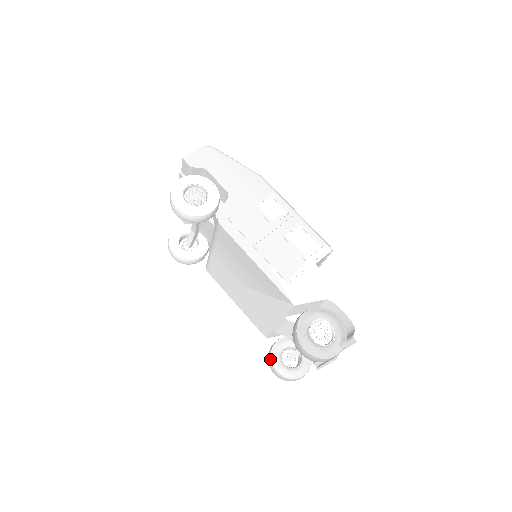
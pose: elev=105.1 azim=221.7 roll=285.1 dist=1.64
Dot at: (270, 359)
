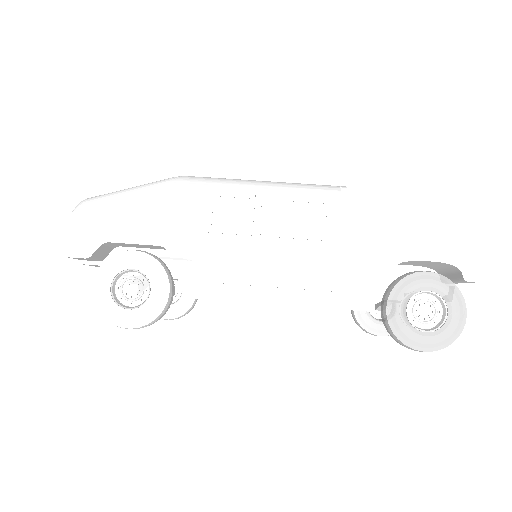
Dot at: (363, 330)
